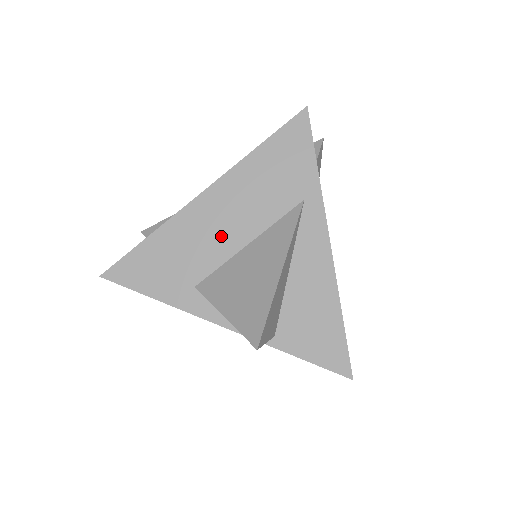
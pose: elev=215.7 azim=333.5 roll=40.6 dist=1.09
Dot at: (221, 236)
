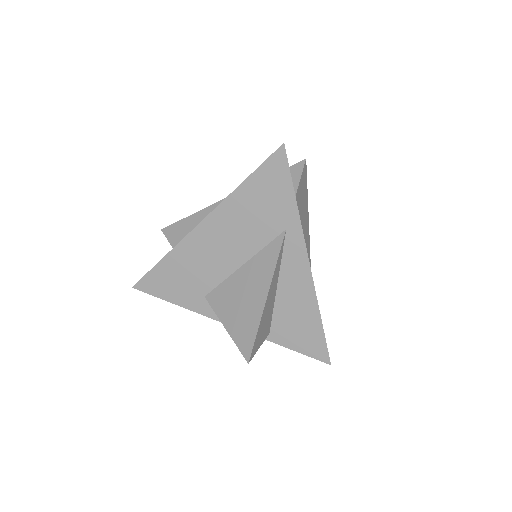
Dot at: (220, 259)
